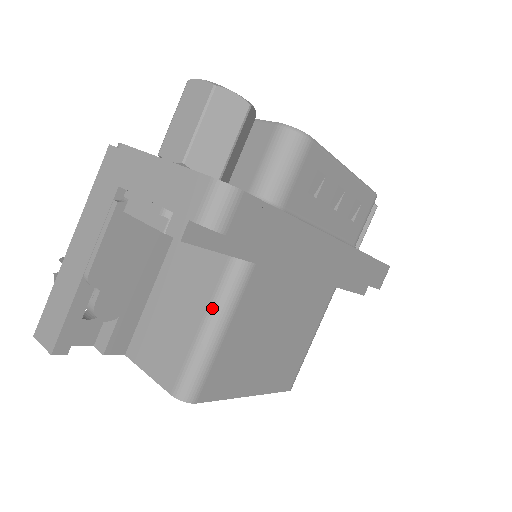
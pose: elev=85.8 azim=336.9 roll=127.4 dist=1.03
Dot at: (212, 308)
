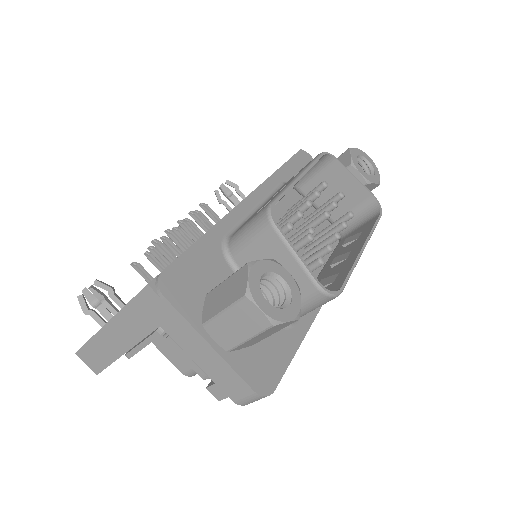
Dot at: occluded
